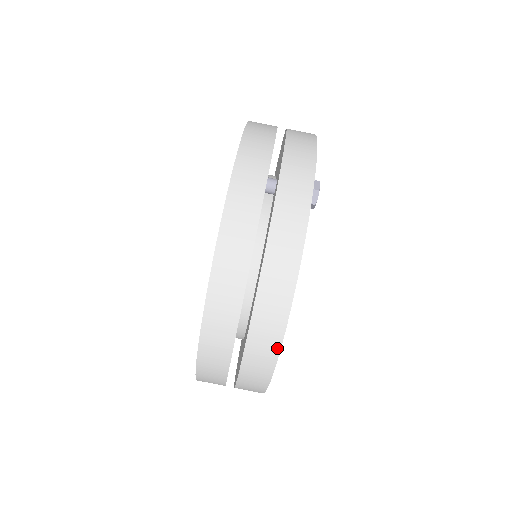
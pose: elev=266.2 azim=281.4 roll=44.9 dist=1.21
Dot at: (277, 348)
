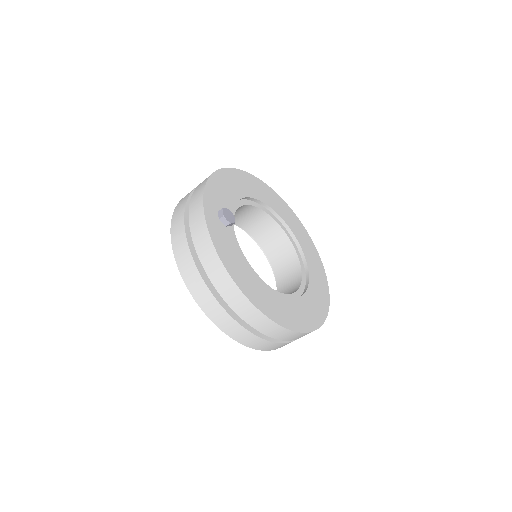
Dot at: (266, 318)
